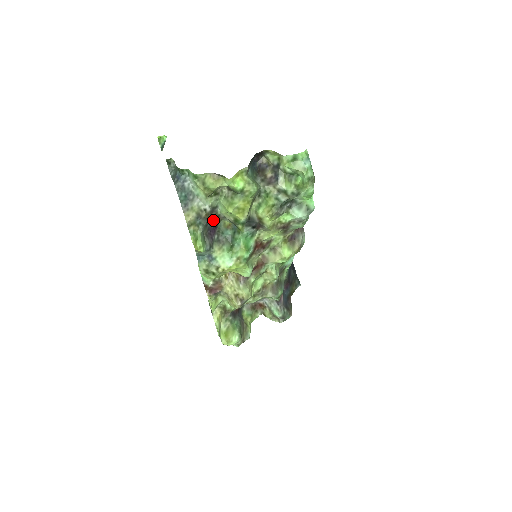
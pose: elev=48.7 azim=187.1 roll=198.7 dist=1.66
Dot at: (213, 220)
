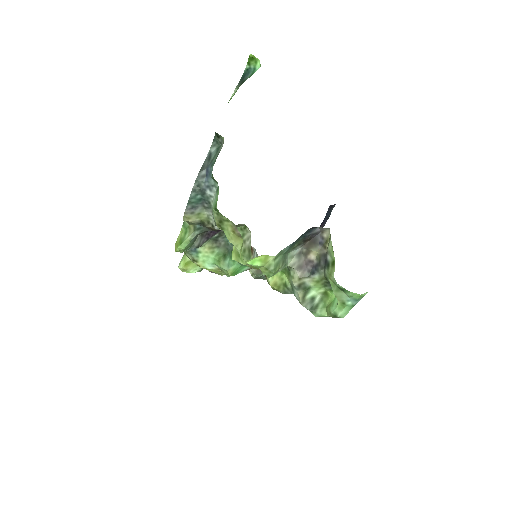
Dot at: occluded
